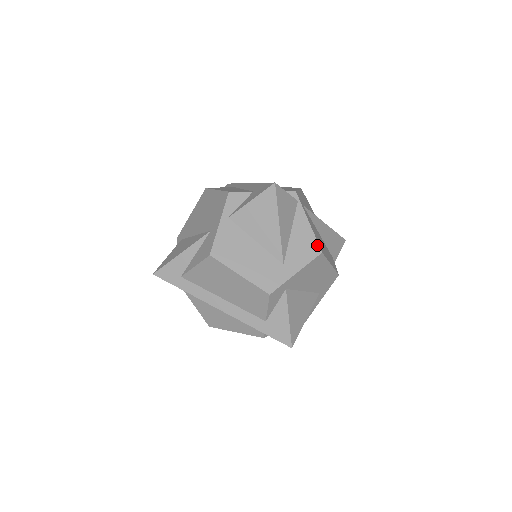
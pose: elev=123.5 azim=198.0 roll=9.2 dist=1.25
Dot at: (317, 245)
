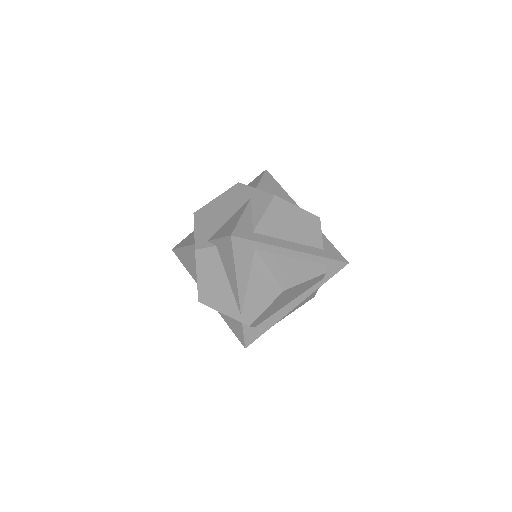
Dot at: occluded
